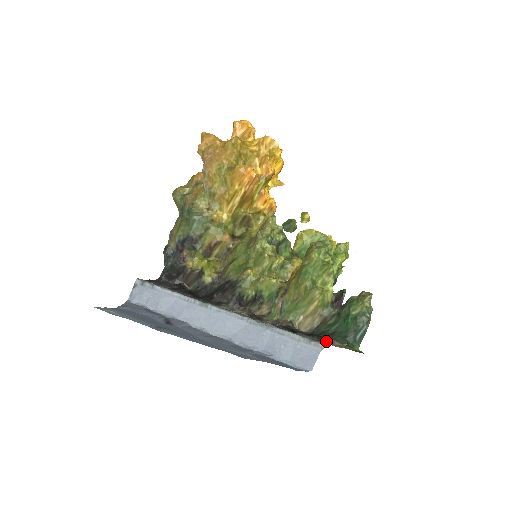
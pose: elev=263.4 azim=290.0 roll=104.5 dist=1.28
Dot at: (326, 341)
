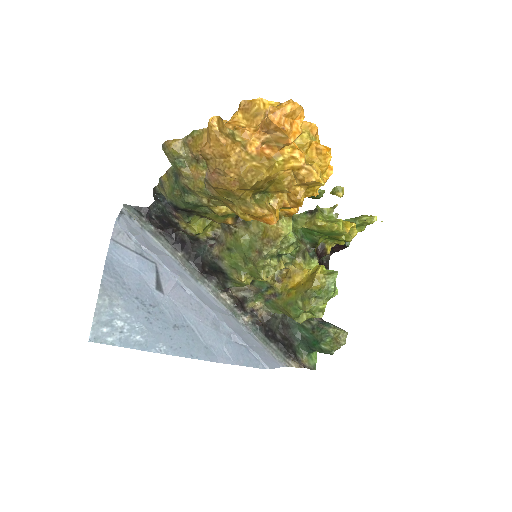
Dot at: (290, 358)
